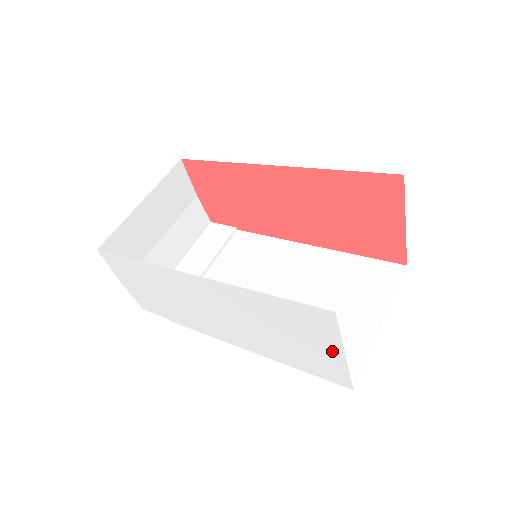
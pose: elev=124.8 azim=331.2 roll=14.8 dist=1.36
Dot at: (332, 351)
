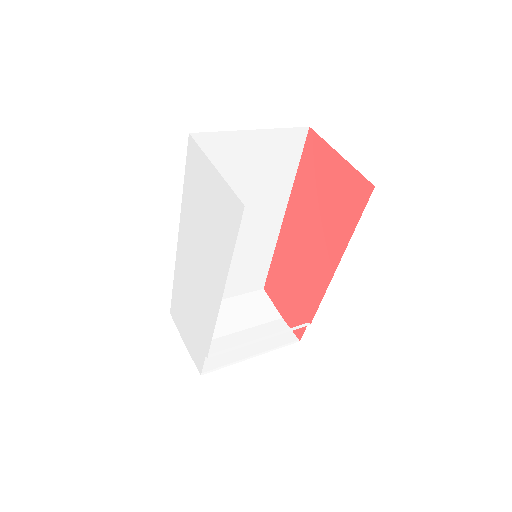
Dot at: (212, 177)
